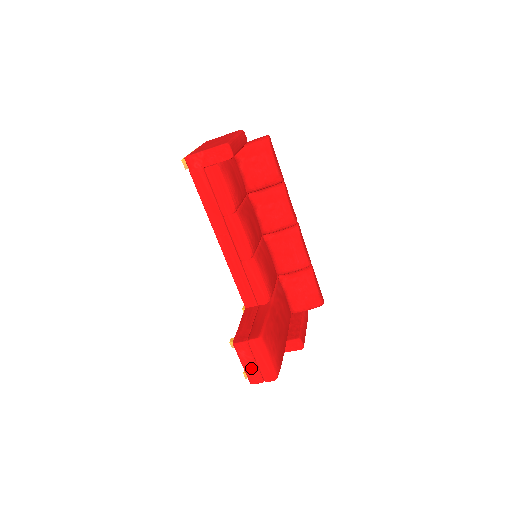
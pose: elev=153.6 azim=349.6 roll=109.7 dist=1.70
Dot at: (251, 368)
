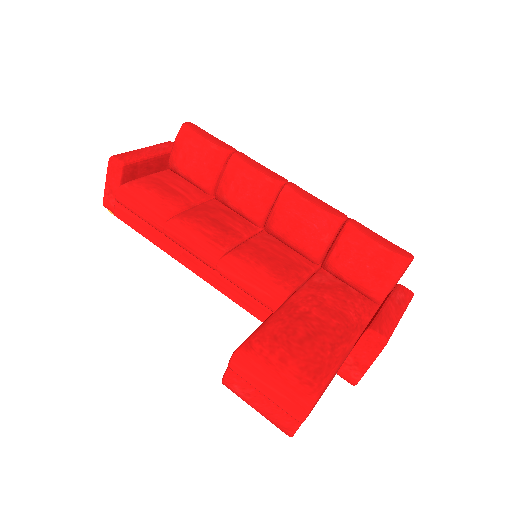
Dot at: (265, 408)
